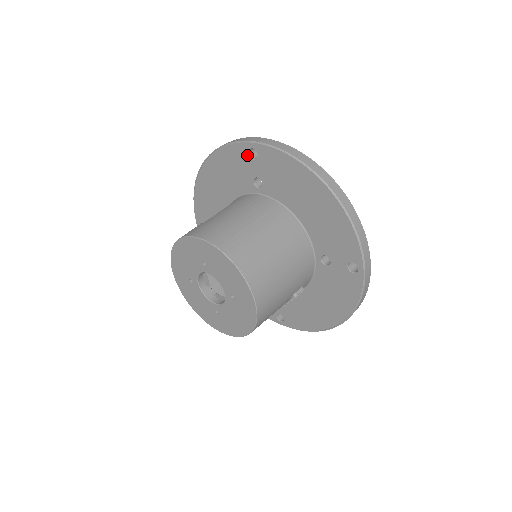
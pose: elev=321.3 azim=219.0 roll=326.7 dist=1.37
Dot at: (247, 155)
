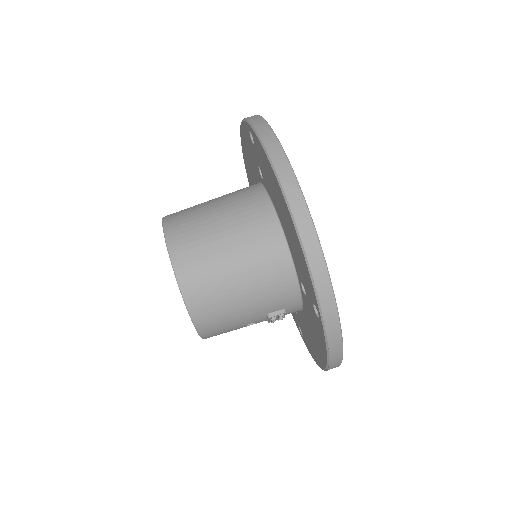
Dot at: (250, 137)
